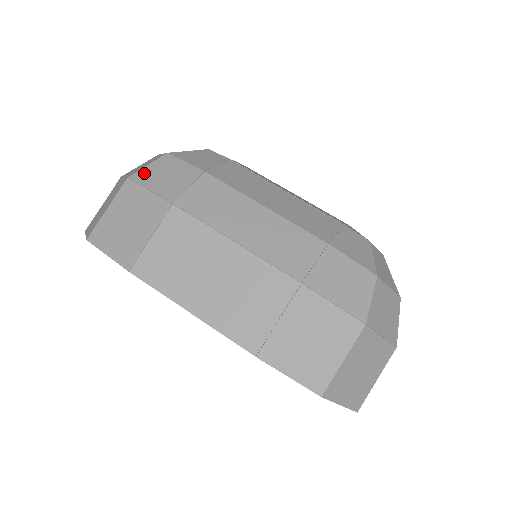
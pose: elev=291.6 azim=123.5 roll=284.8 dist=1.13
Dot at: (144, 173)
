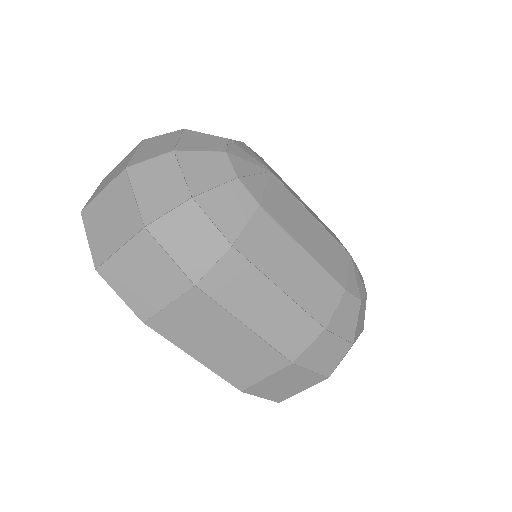
Dot at: (164, 226)
